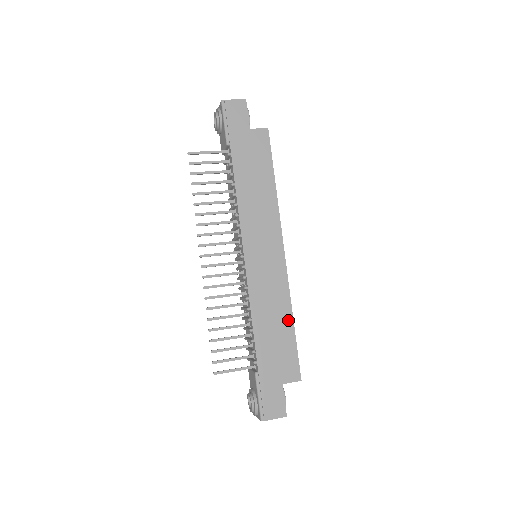
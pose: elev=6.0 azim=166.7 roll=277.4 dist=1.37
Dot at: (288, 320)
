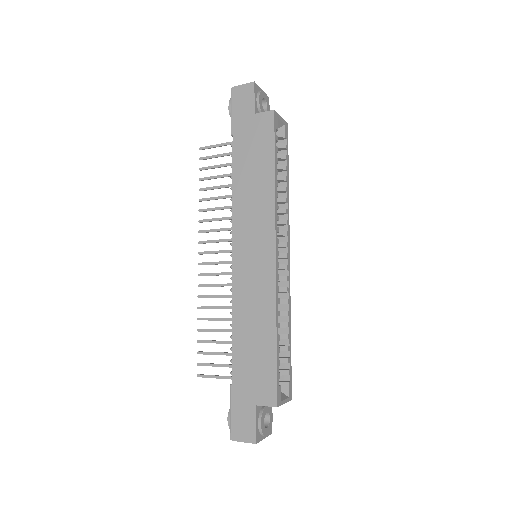
Dot at: (270, 332)
